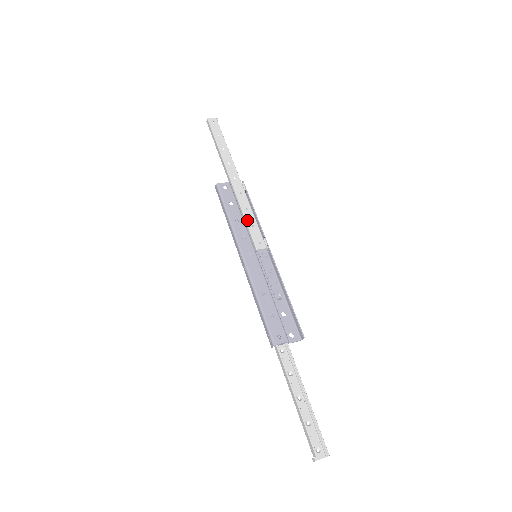
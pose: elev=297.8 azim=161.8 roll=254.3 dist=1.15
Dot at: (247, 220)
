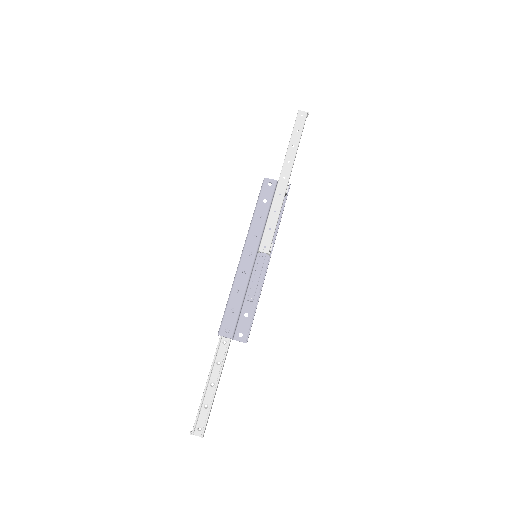
Dot at: (268, 221)
